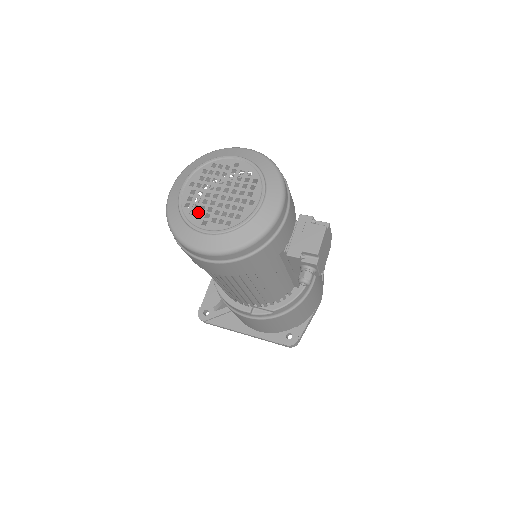
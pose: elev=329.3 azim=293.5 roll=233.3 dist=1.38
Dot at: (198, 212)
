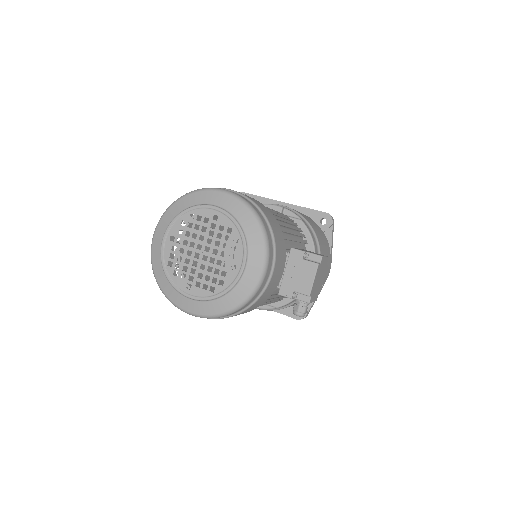
Dot at: (188, 236)
